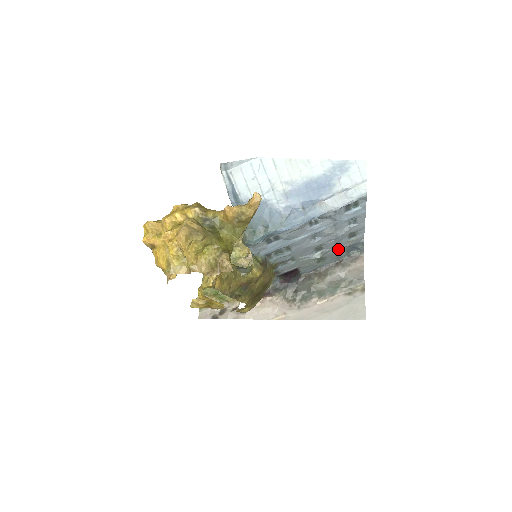
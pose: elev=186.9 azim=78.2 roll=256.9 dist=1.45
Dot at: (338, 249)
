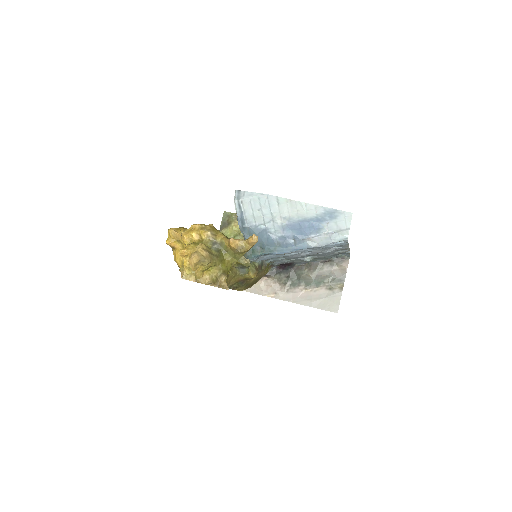
Dot at: (327, 255)
